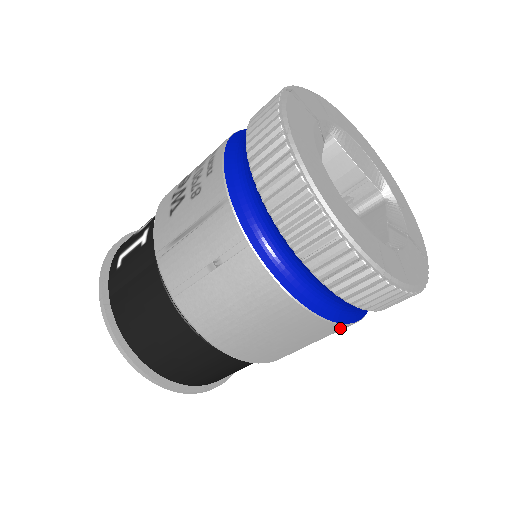
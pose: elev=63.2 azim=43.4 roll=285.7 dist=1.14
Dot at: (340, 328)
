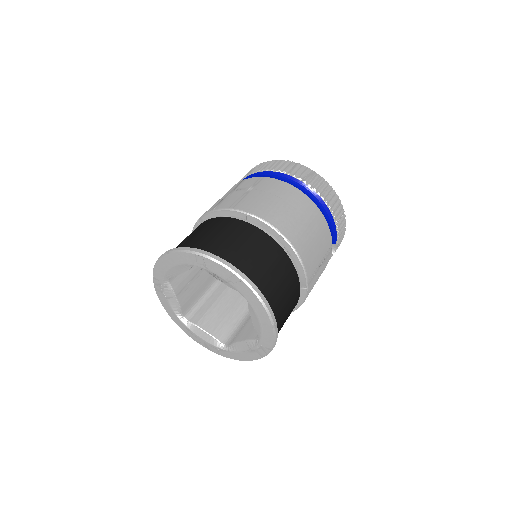
Dot at: (324, 223)
